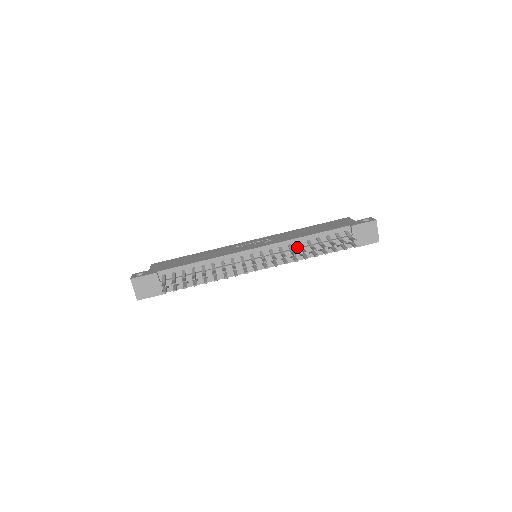
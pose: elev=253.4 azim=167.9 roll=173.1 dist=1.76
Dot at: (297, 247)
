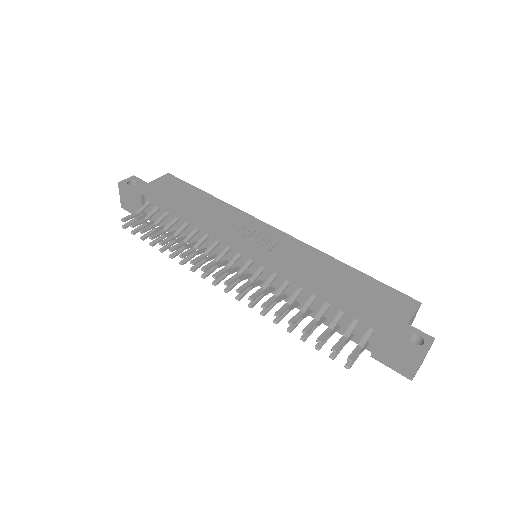
Dot at: occluded
